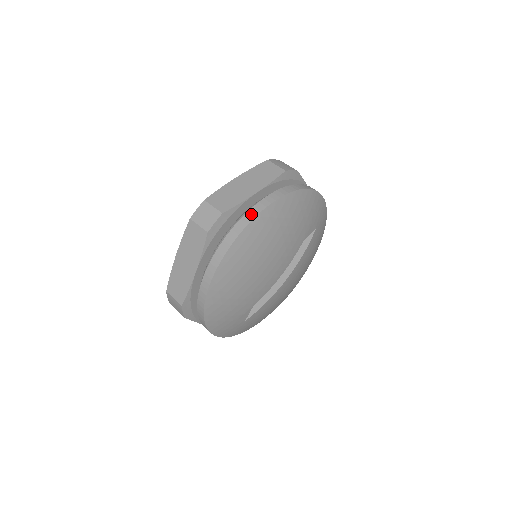
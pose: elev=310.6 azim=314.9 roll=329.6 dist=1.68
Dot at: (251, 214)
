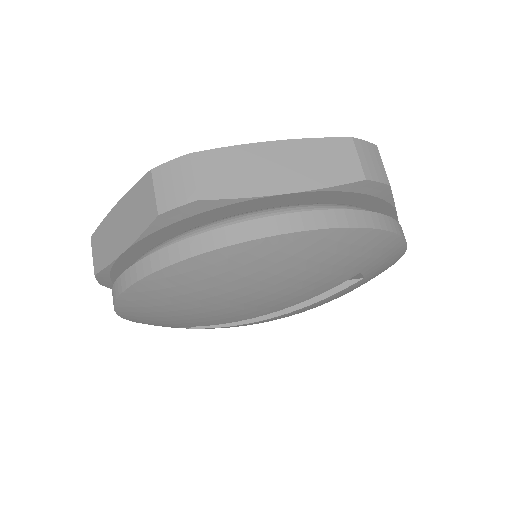
Dot at: (246, 230)
